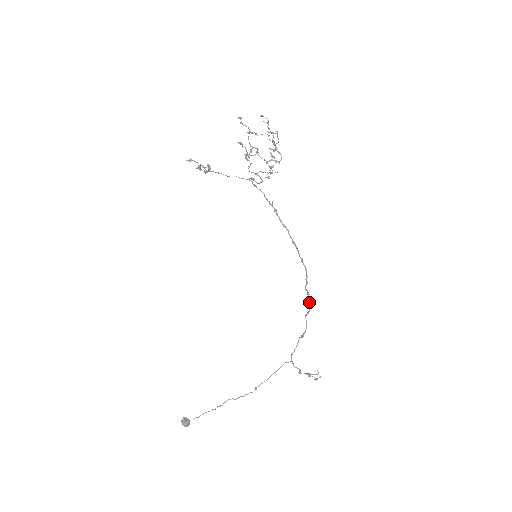
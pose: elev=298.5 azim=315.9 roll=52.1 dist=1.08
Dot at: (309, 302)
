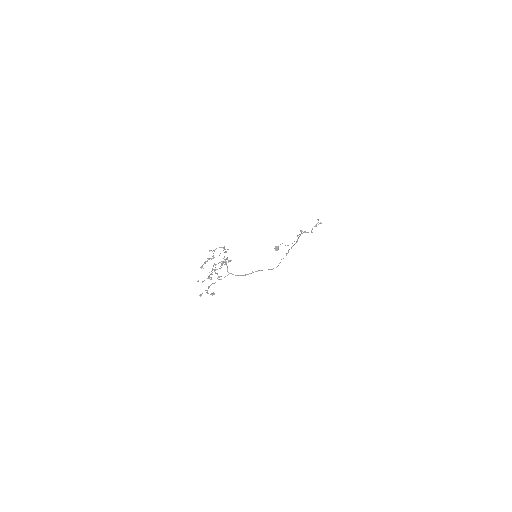
Dot at: (296, 242)
